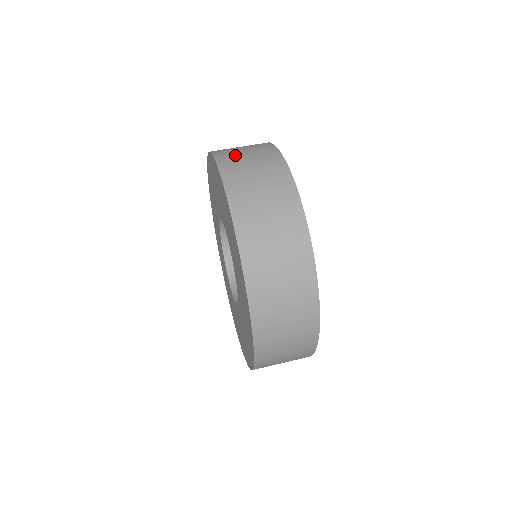
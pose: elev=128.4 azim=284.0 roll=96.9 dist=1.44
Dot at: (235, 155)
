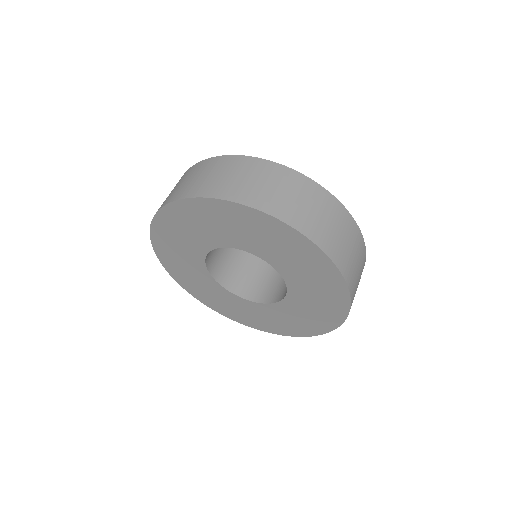
Dot at: (268, 195)
